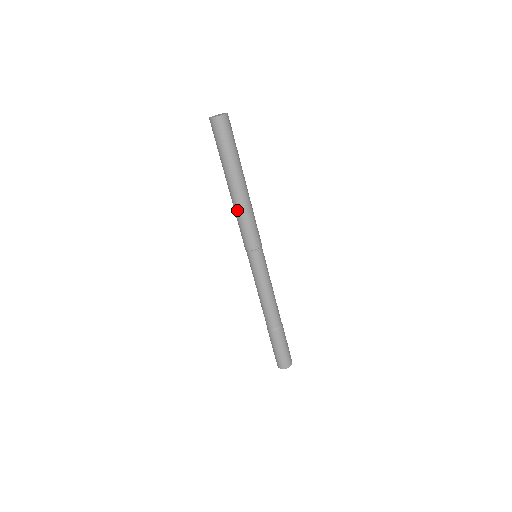
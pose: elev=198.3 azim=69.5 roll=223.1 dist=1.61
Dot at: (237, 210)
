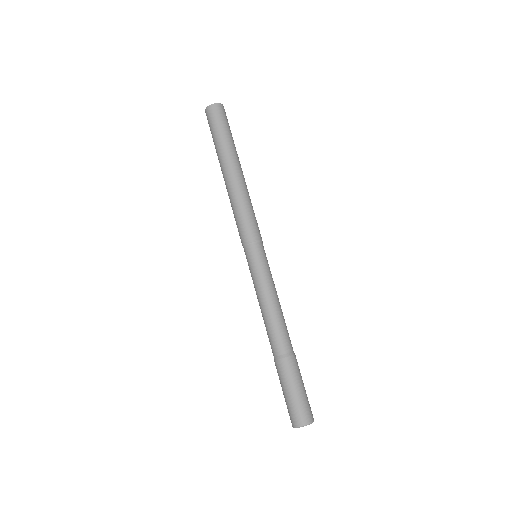
Dot at: (230, 200)
